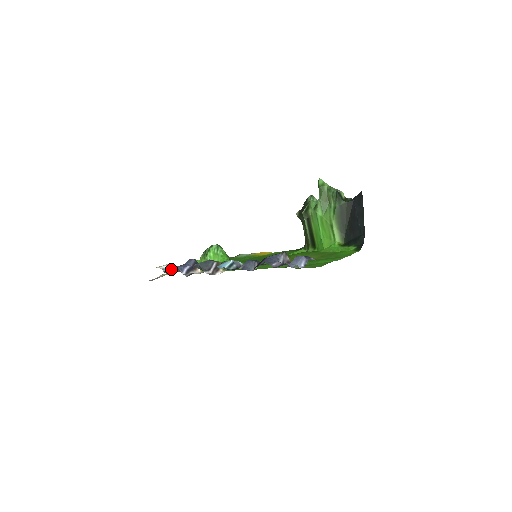
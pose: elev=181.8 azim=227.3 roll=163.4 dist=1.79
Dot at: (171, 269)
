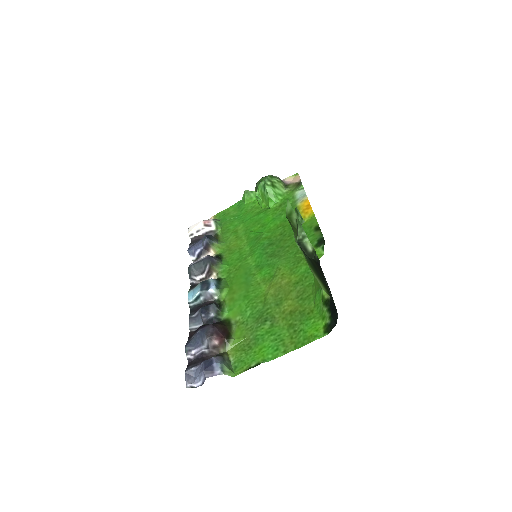
Dot at: (200, 233)
